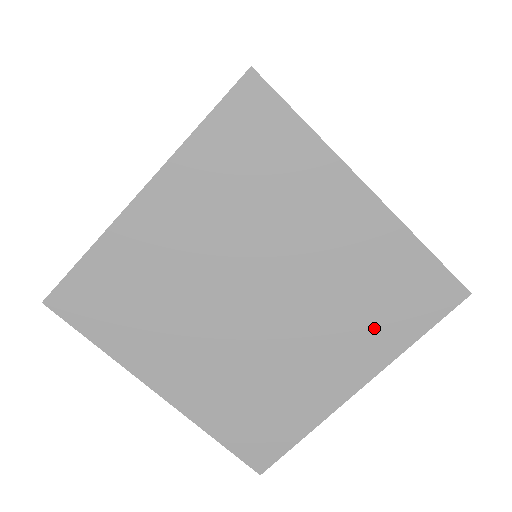
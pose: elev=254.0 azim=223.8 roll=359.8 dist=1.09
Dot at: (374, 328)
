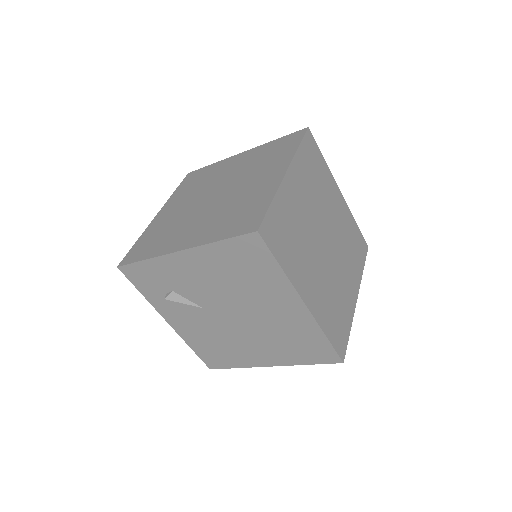
Dot at: occluded
